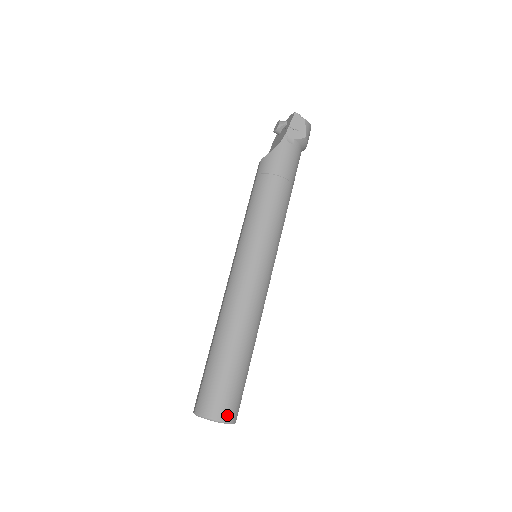
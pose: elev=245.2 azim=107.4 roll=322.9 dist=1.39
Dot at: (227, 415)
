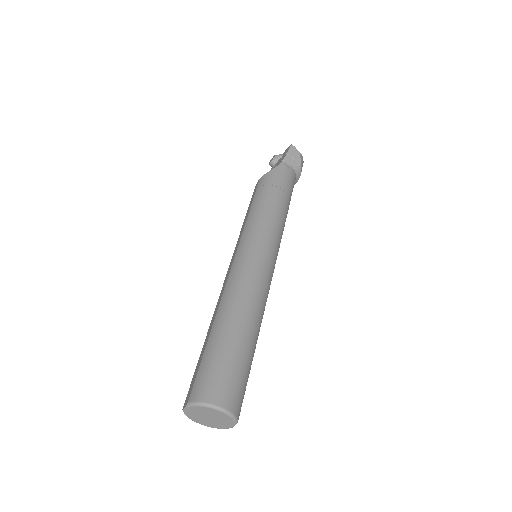
Dot at: (231, 403)
